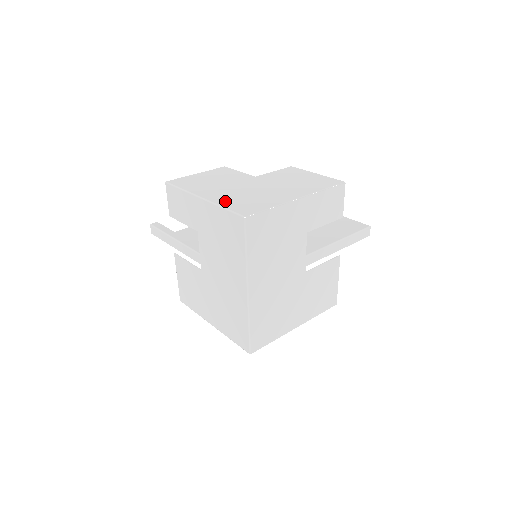
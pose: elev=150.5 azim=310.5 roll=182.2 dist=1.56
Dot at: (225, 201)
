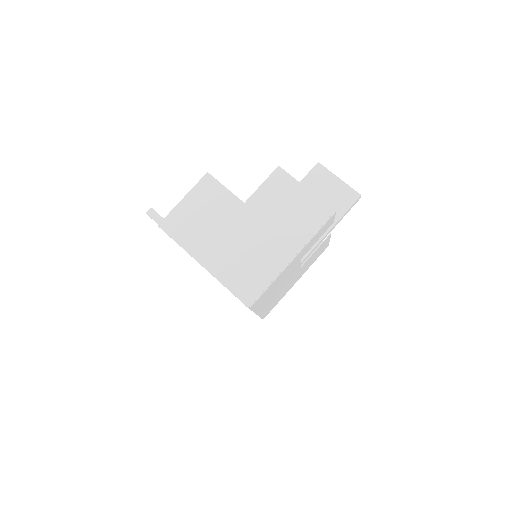
Dot at: (226, 274)
